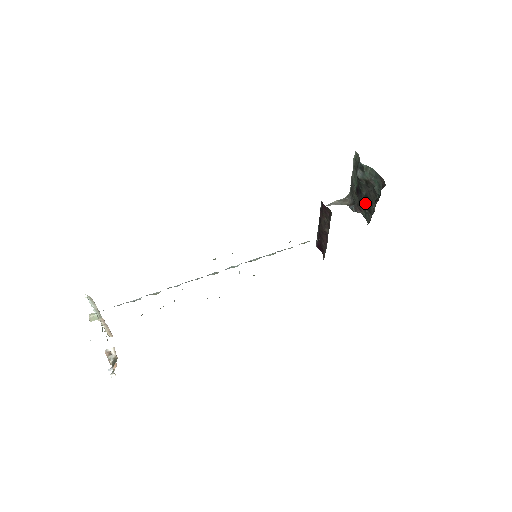
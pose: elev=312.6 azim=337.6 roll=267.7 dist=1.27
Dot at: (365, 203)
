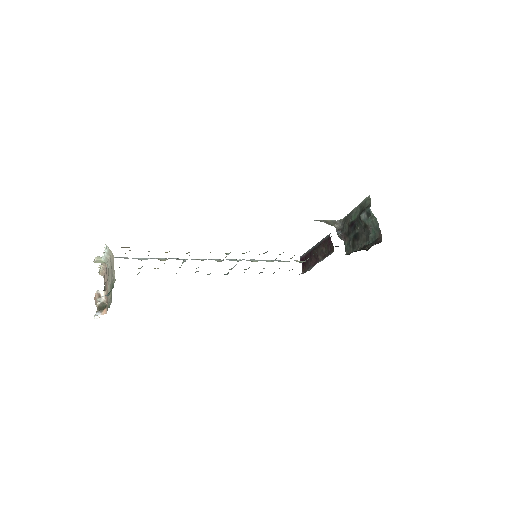
Dot at: (353, 238)
